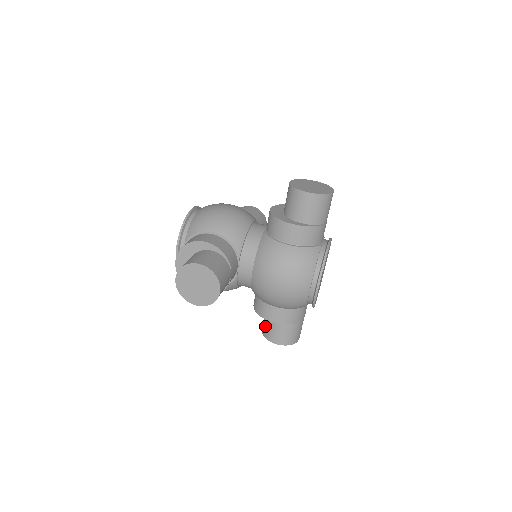
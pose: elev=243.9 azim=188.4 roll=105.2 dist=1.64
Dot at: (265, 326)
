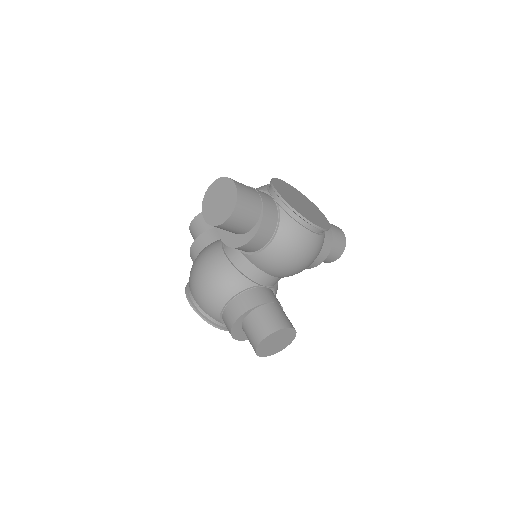
Dot at: occluded
